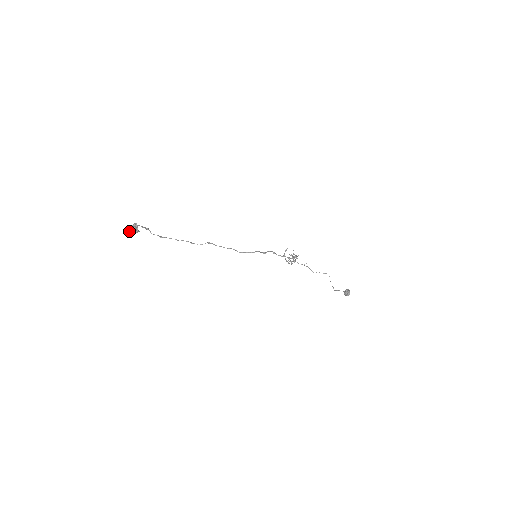
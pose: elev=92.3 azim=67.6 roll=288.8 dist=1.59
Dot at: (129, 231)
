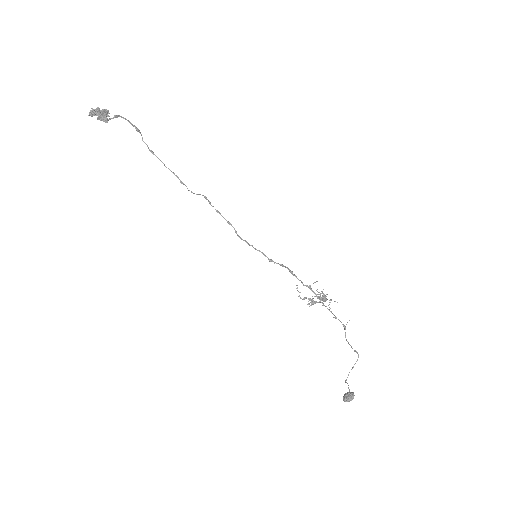
Dot at: (90, 113)
